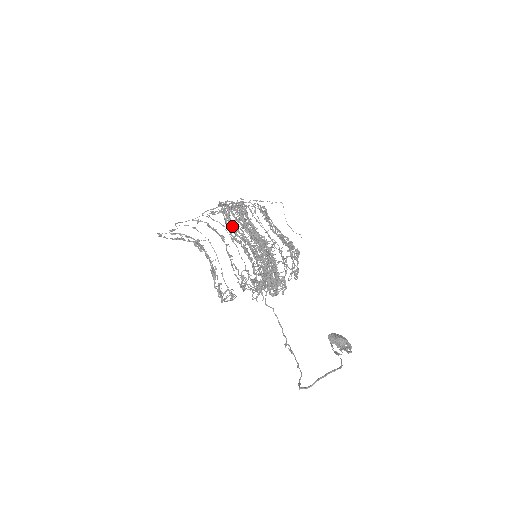
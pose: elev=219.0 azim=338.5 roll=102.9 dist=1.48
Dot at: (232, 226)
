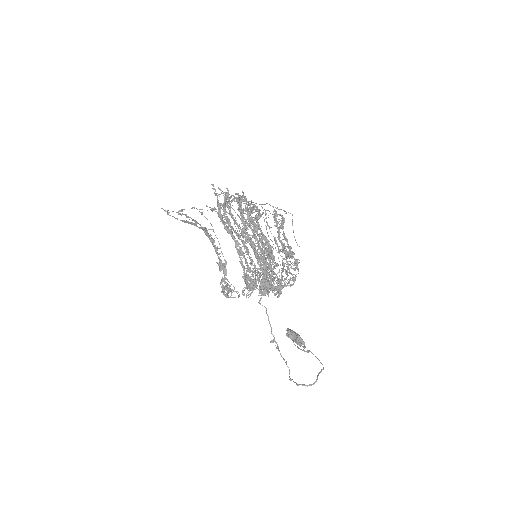
Dot at: occluded
